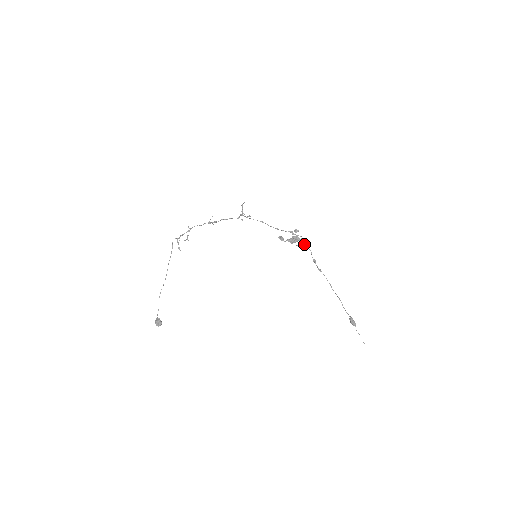
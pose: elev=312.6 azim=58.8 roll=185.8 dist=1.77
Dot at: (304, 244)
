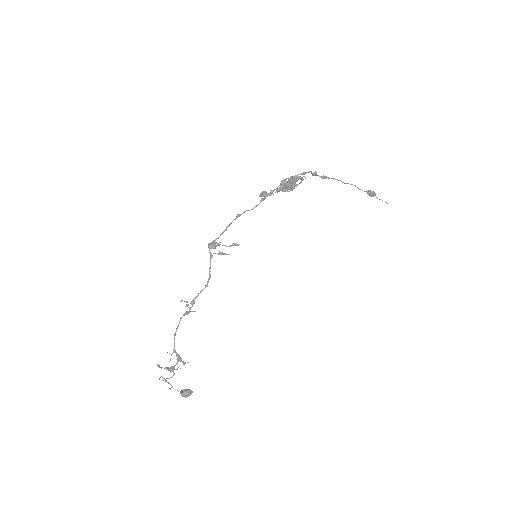
Dot at: occluded
